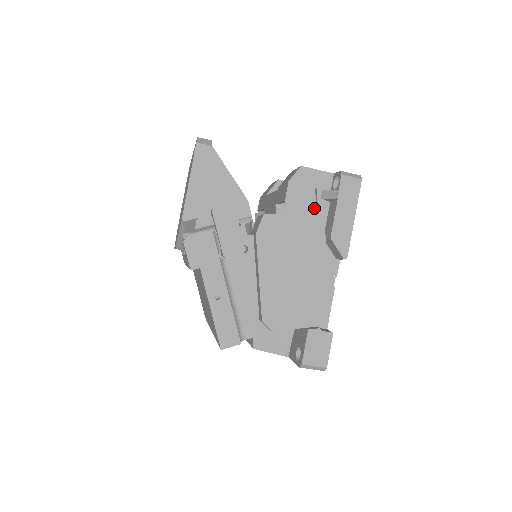
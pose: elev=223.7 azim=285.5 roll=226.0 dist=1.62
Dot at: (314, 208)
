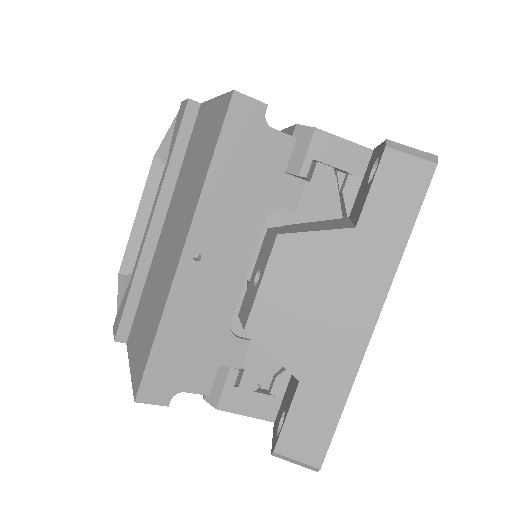
Dot at: occluded
